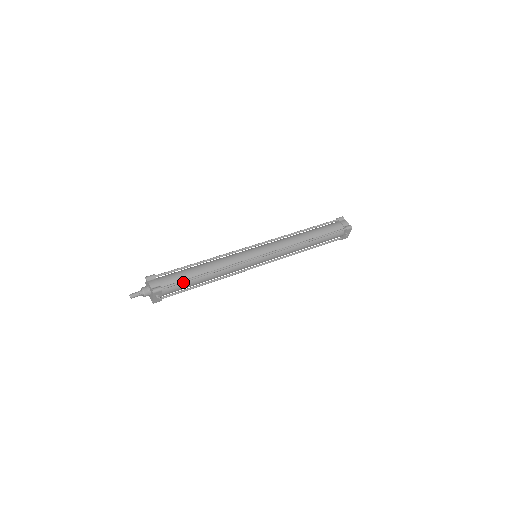
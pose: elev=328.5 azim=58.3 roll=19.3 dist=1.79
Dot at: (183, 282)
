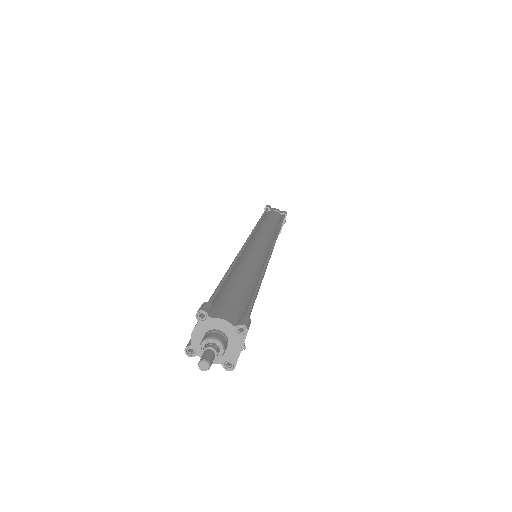
Dot at: (253, 301)
